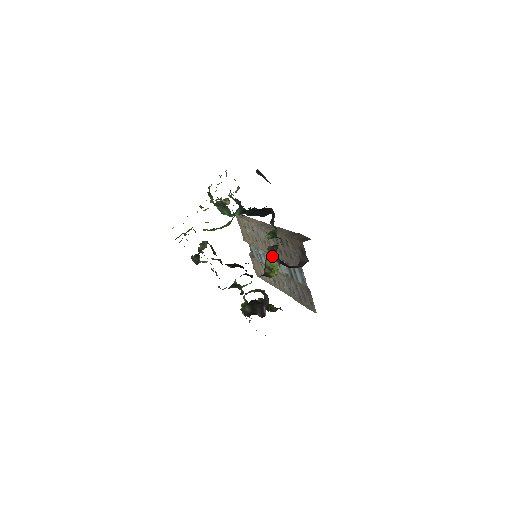
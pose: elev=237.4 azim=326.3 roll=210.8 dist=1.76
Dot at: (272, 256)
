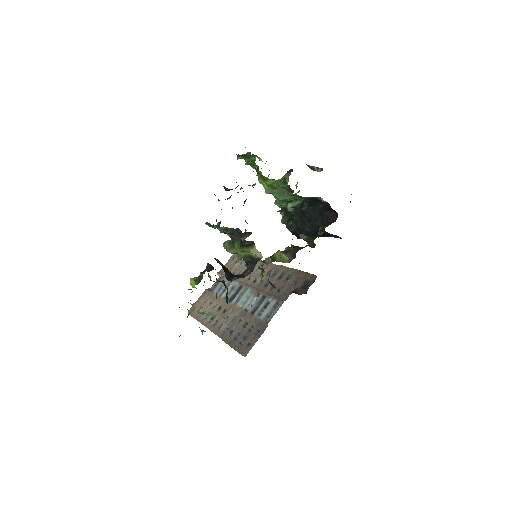
Dot at: (291, 250)
